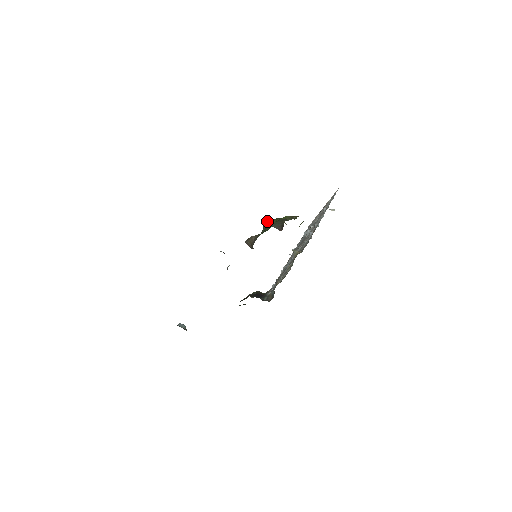
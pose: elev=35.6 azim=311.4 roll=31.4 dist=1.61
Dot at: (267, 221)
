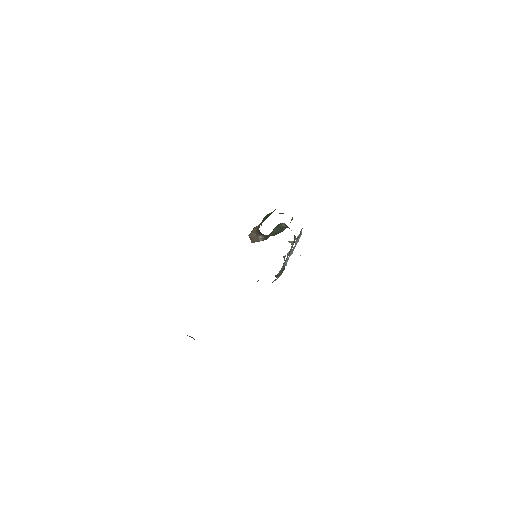
Dot at: (265, 216)
